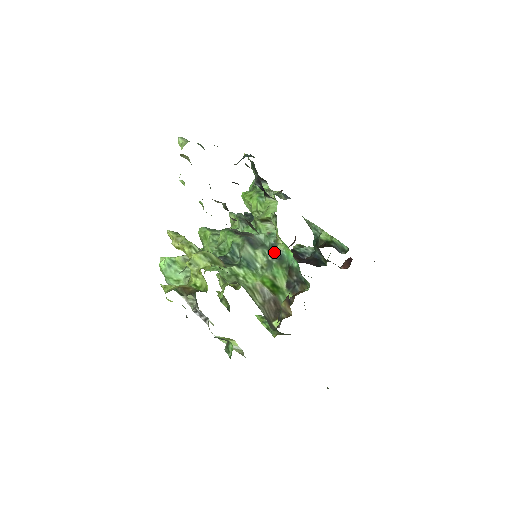
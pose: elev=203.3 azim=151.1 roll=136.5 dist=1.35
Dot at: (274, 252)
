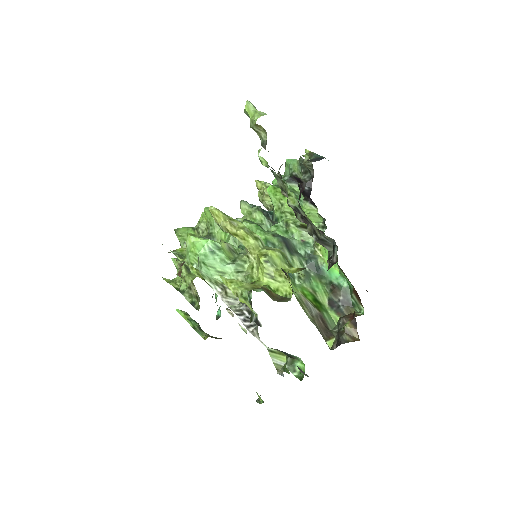
Dot at: (314, 264)
